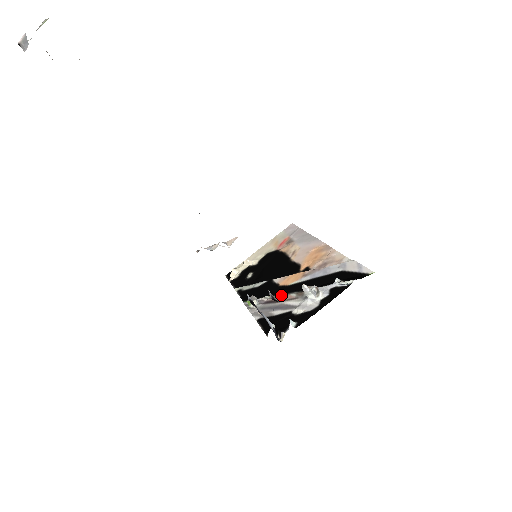
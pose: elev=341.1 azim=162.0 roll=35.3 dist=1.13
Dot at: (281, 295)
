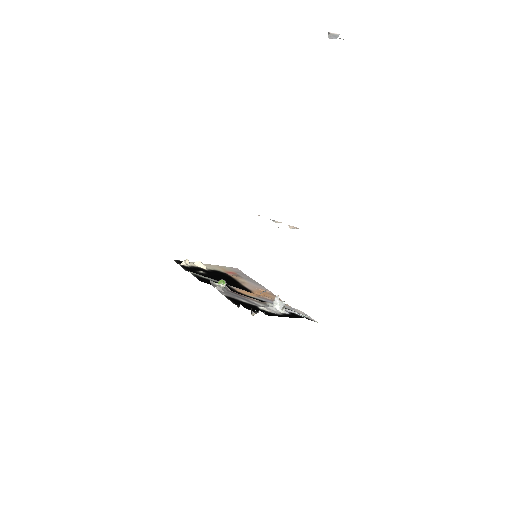
Dot at: (243, 295)
